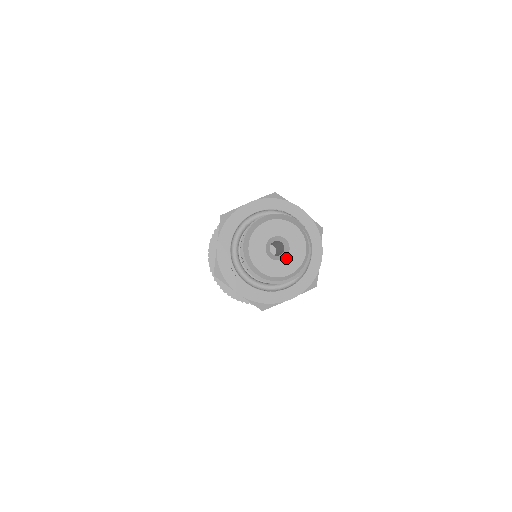
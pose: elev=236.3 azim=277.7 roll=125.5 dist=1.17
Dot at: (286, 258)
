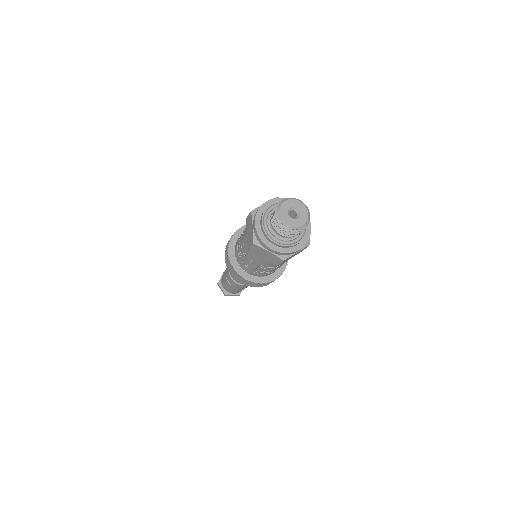
Dot at: (293, 219)
